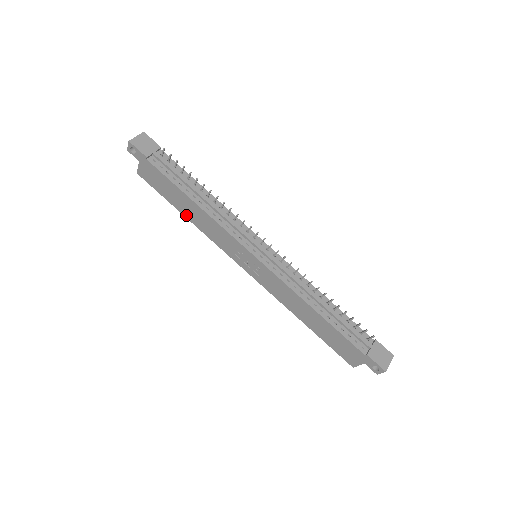
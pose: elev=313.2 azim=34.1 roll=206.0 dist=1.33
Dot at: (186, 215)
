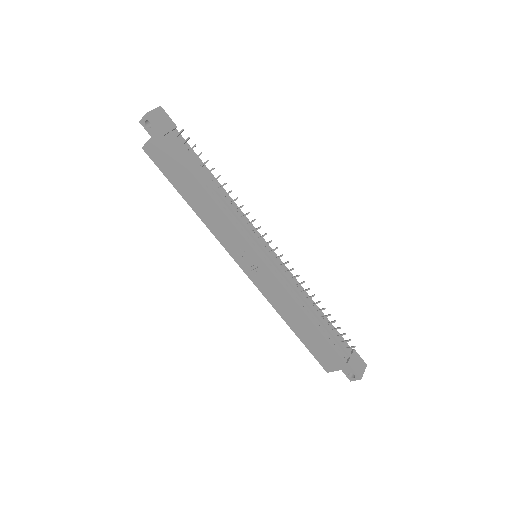
Dot at: (190, 203)
